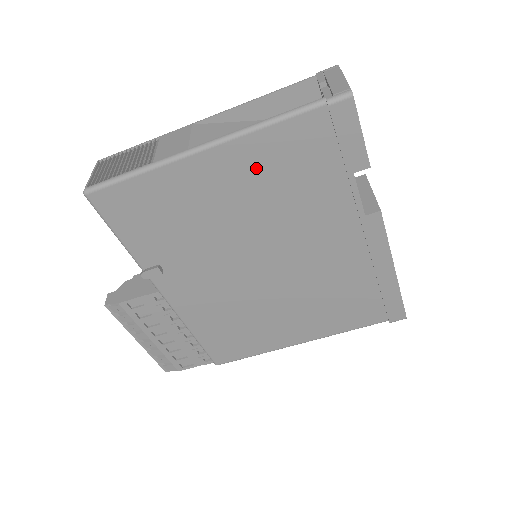
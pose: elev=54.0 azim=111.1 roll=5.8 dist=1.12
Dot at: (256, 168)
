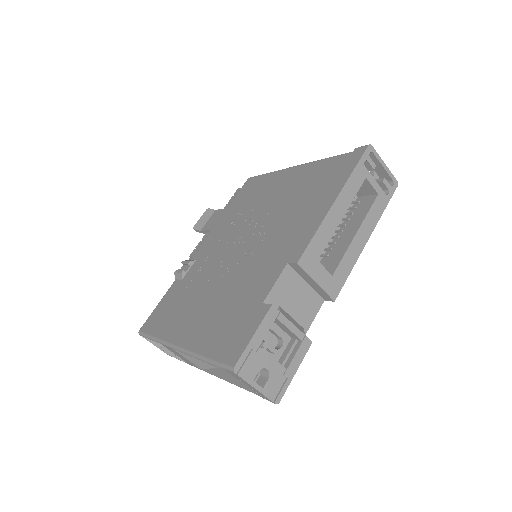
Dot at: occluded
